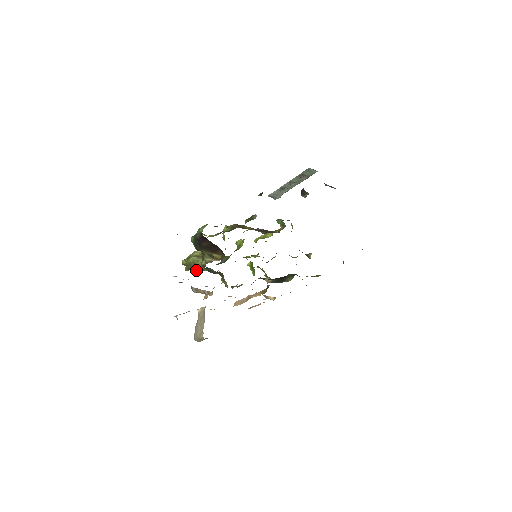
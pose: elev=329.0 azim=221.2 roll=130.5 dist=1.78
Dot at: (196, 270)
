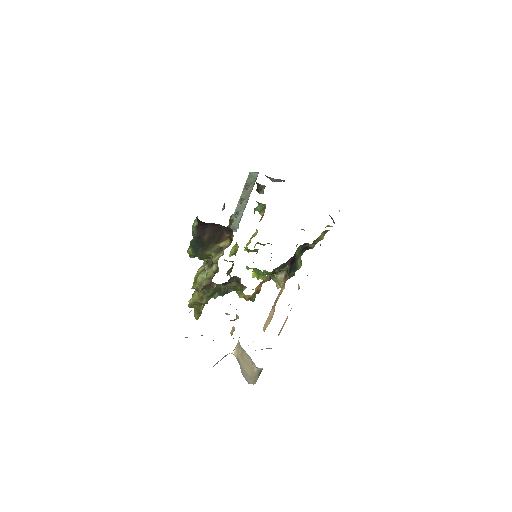
Dot at: (208, 299)
